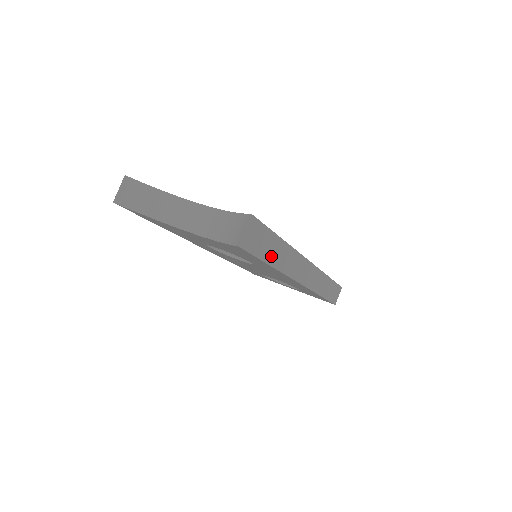
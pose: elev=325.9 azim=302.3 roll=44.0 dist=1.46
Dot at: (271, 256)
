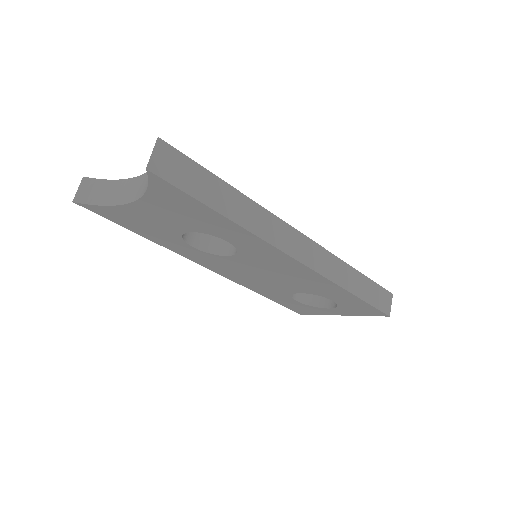
Dot at: (217, 202)
